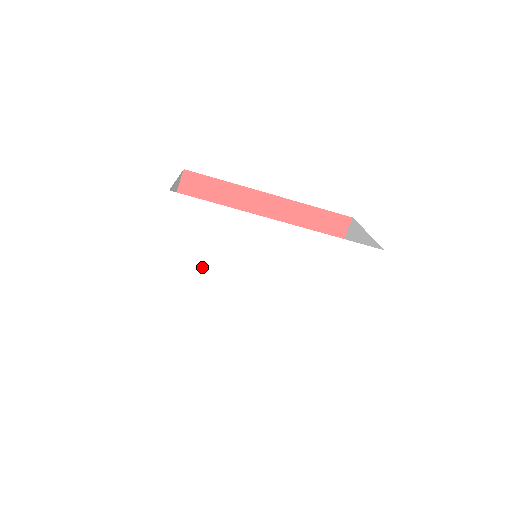
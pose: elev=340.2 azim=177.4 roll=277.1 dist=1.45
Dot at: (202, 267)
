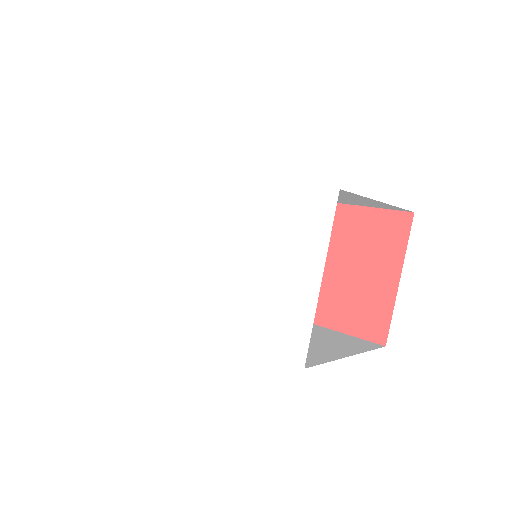
Dot at: (161, 246)
